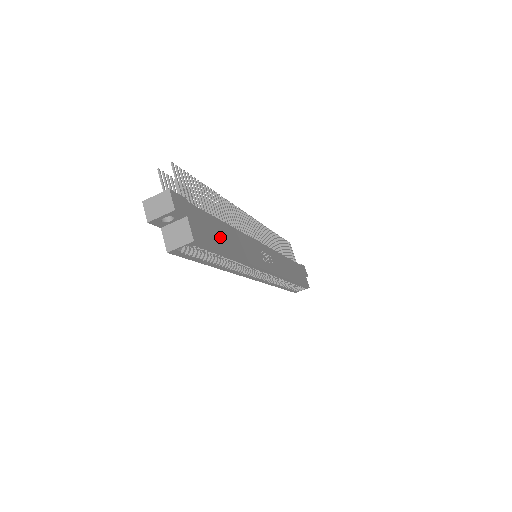
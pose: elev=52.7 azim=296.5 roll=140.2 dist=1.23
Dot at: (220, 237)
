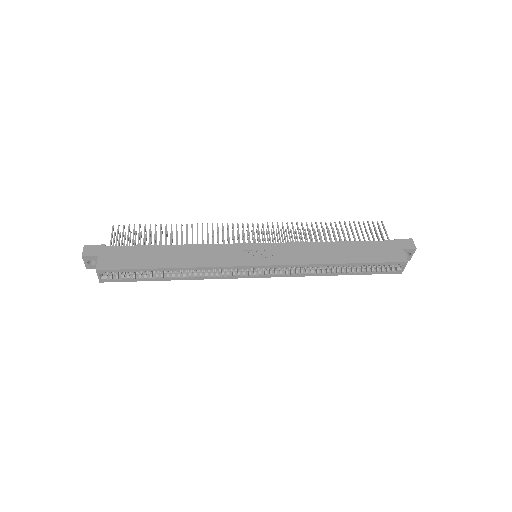
Dot at: (148, 258)
